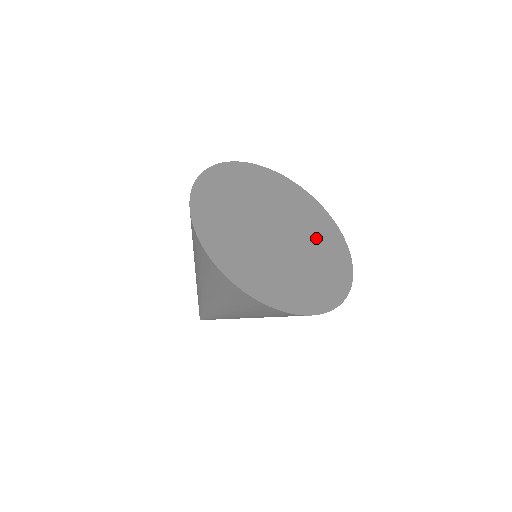
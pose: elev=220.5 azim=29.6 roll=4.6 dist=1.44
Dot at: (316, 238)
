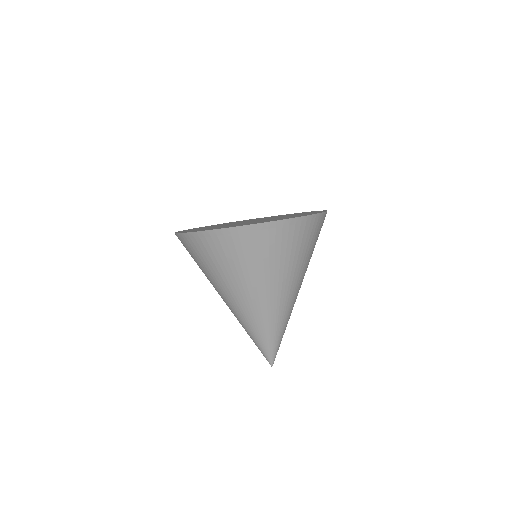
Dot at: occluded
